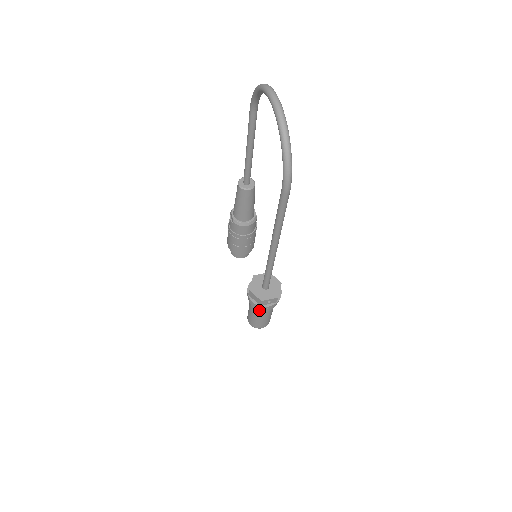
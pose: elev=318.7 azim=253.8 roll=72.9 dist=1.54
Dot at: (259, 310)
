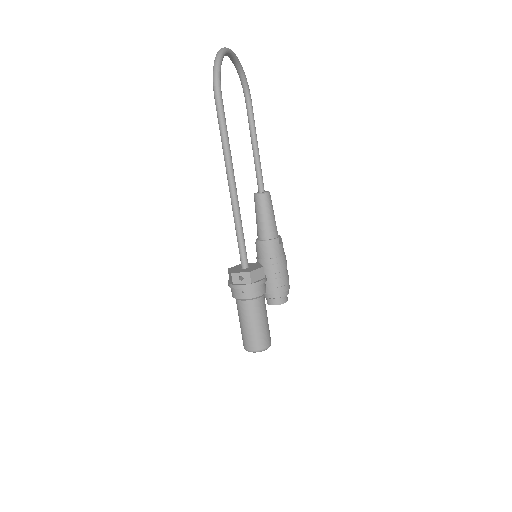
Dot at: (236, 298)
